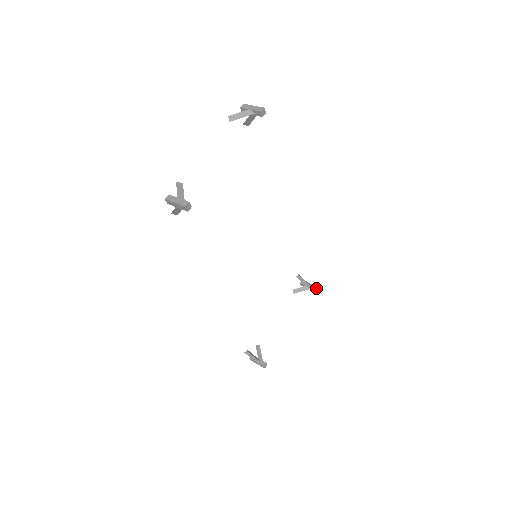
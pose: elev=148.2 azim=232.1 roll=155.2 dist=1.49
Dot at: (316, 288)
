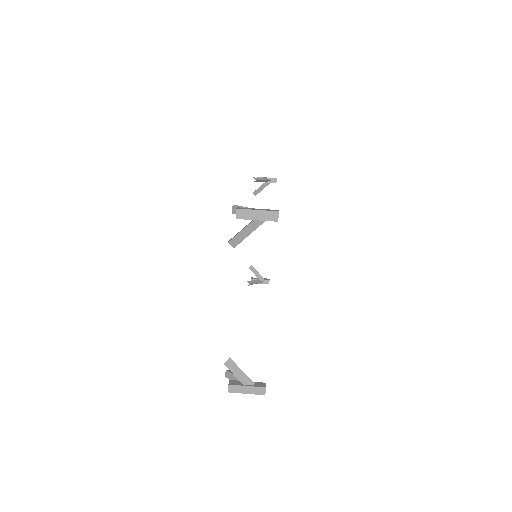
Dot at: (276, 179)
